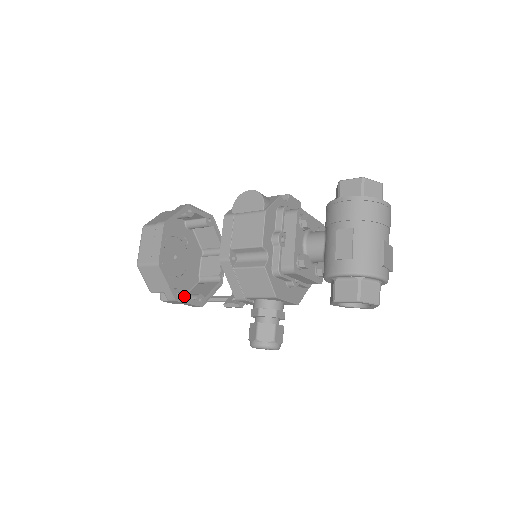
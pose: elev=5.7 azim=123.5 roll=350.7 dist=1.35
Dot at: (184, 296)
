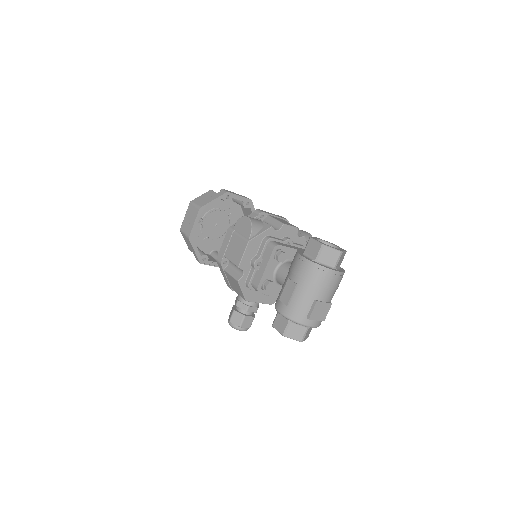
Dot at: (215, 255)
